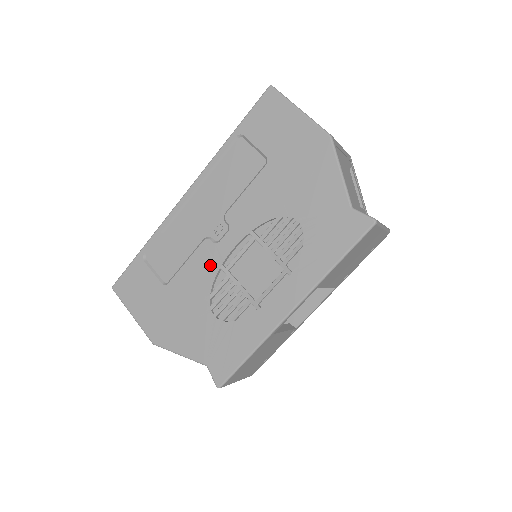
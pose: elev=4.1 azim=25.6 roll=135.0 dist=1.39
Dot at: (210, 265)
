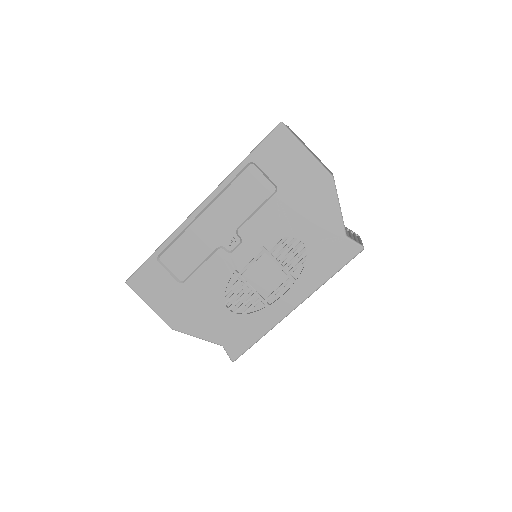
Dot at: (224, 270)
